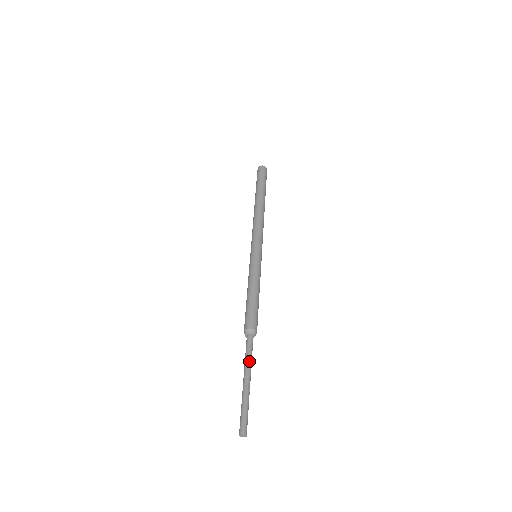
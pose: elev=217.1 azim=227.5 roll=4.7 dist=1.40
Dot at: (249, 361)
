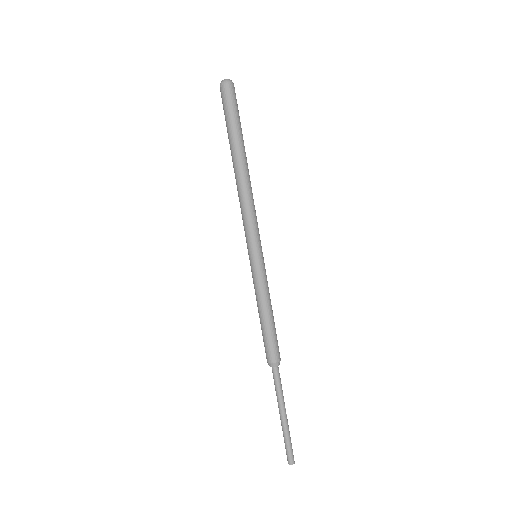
Dot at: (281, 396)
